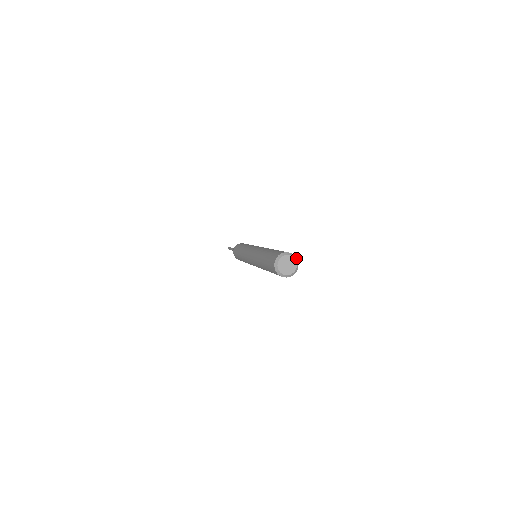
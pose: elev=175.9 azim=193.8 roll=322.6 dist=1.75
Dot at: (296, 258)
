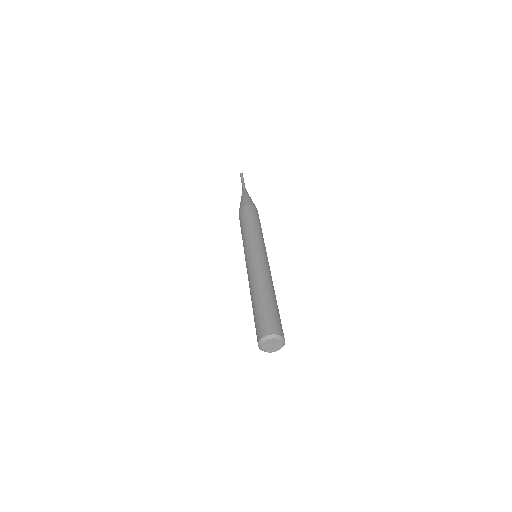
Dot at: (283, 338)
